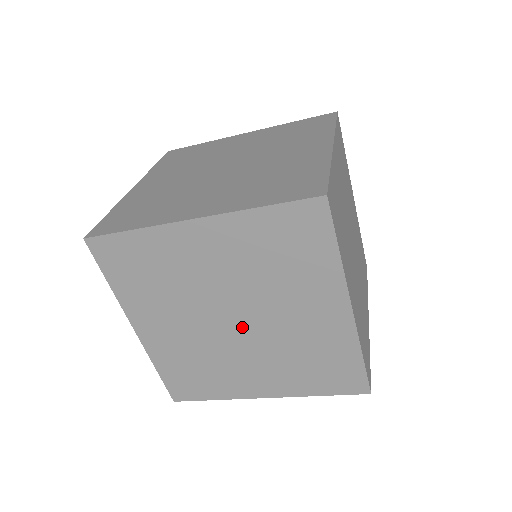
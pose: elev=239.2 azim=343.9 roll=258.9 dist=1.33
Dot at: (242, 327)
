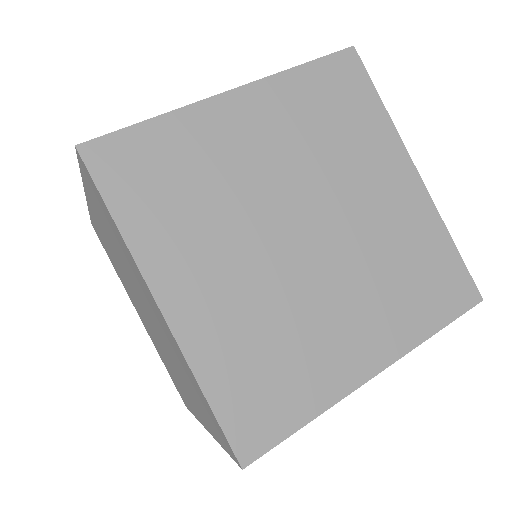
Dot at: (316, 242)
